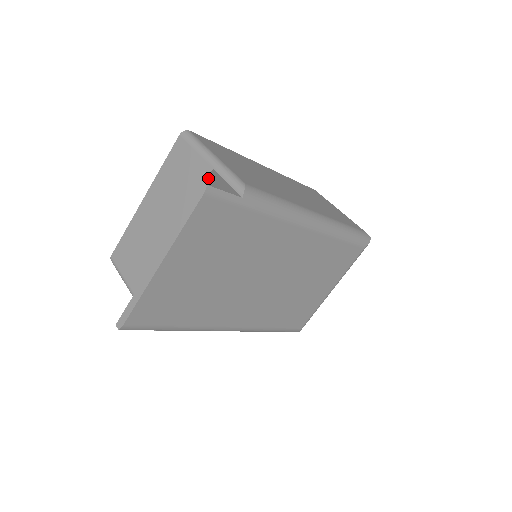
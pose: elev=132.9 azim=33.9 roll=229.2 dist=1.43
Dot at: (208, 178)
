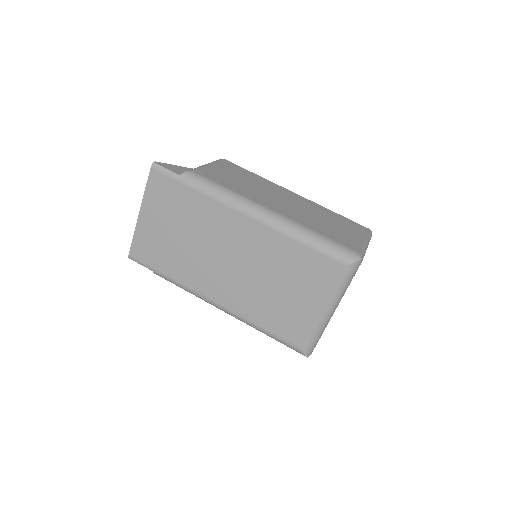
Dot at: (168, 164)
